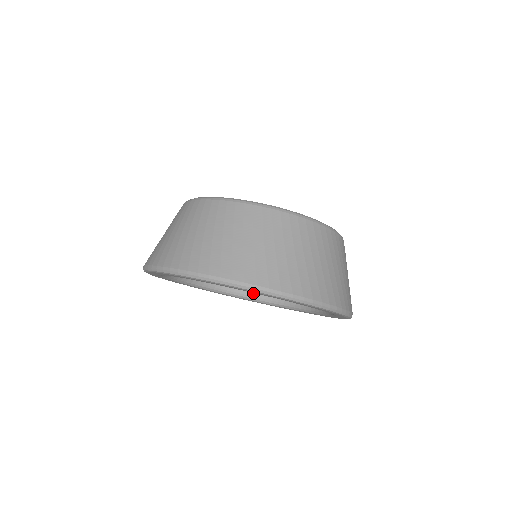
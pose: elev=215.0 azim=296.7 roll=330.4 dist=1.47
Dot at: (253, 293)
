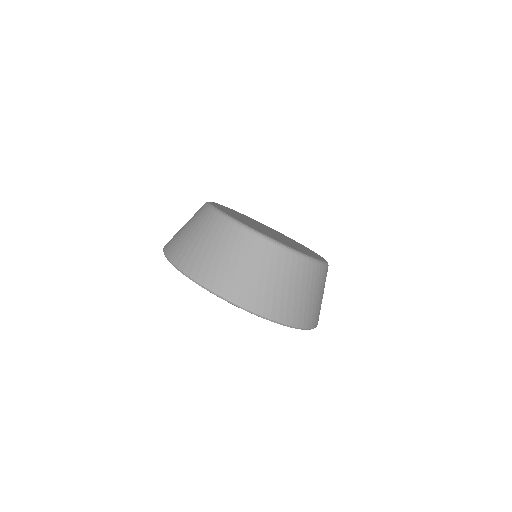
Dot at: occluded
